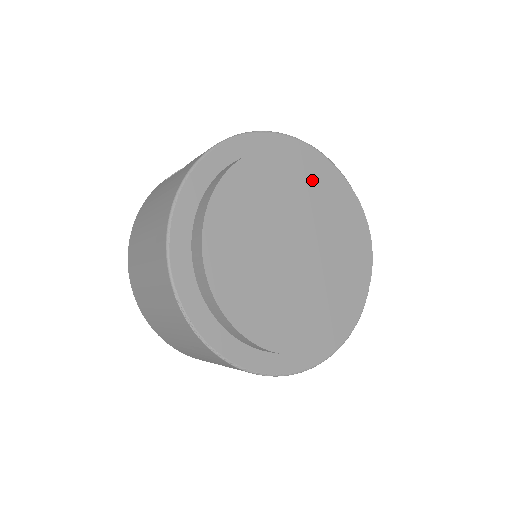
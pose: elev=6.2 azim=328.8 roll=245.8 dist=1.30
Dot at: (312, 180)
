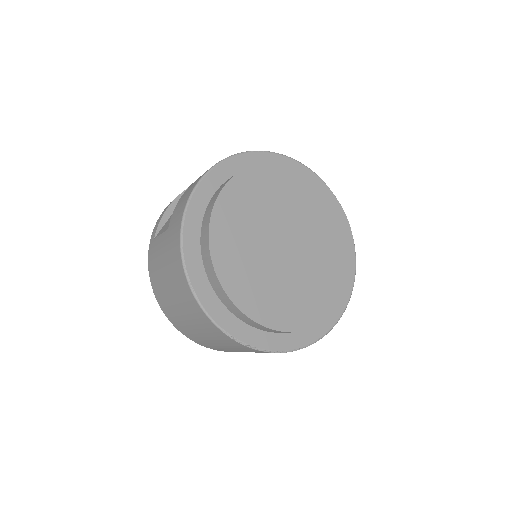
Dot at: (271, 184)
